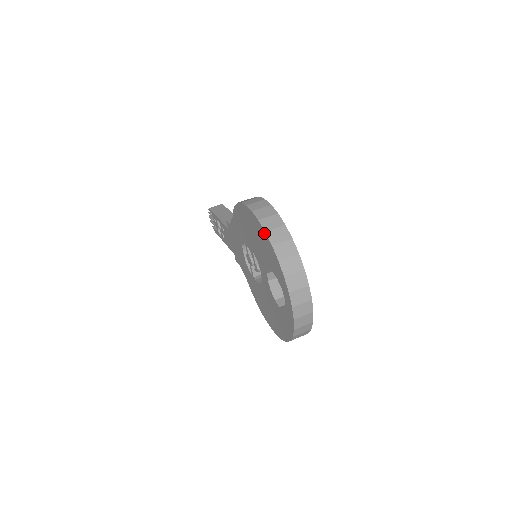
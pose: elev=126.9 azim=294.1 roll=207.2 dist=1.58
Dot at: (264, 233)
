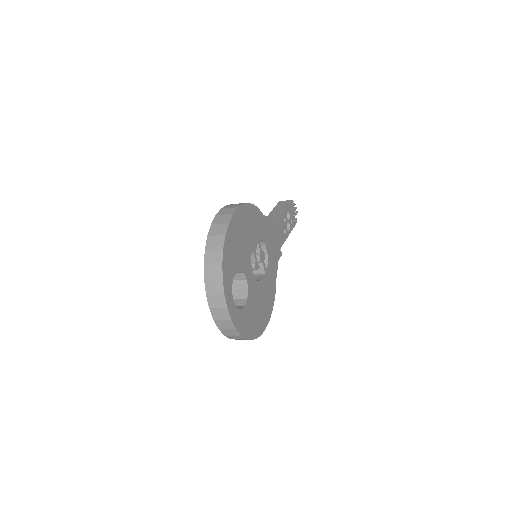
Dot at: (209, 237)
